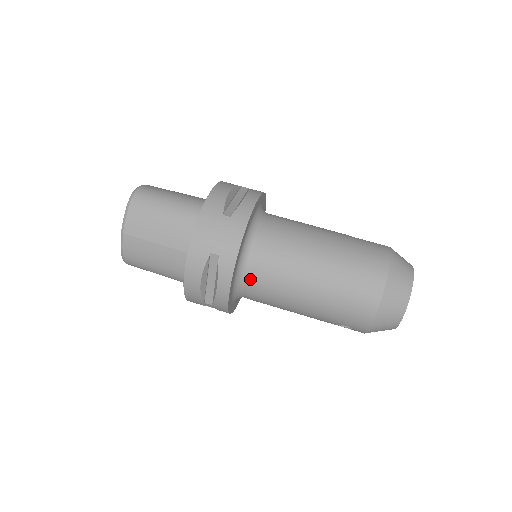
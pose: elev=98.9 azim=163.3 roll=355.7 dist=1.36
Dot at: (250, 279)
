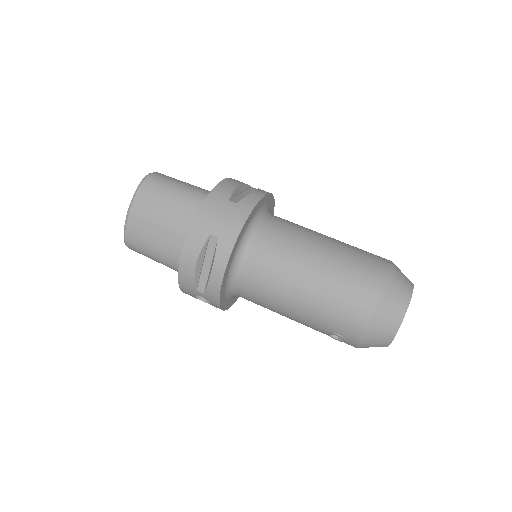
Dot at: (246, 270)
